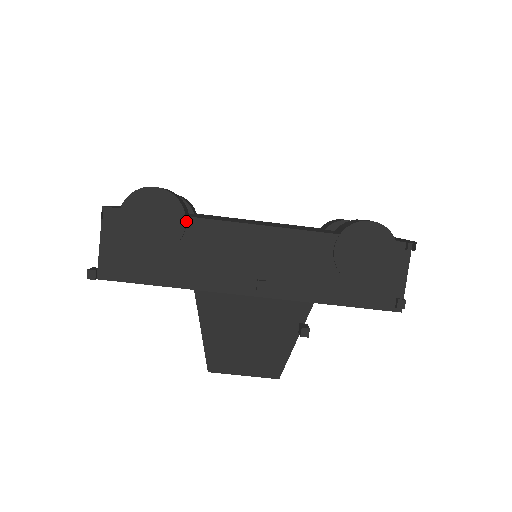
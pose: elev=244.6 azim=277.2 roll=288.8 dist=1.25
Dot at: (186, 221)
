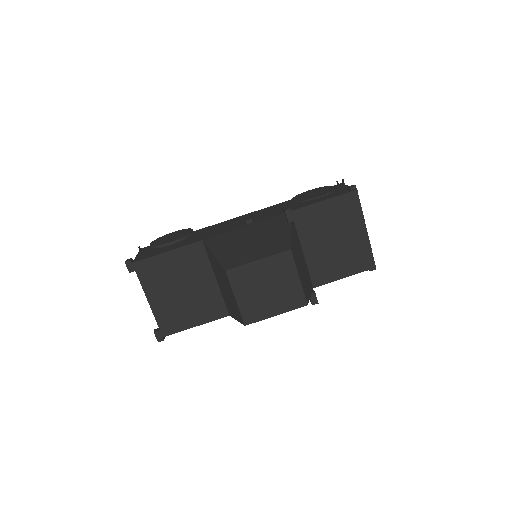
Dot at: (193, 232)
